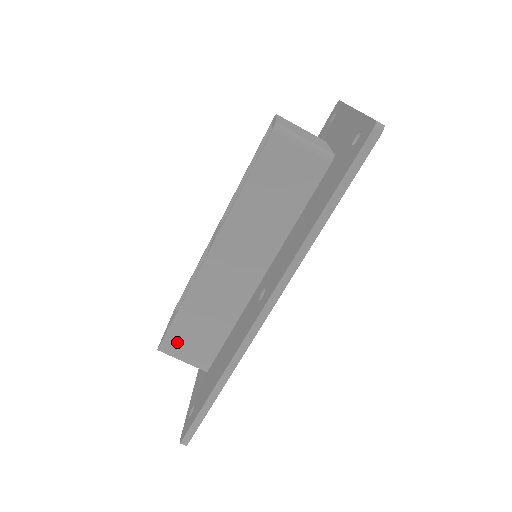
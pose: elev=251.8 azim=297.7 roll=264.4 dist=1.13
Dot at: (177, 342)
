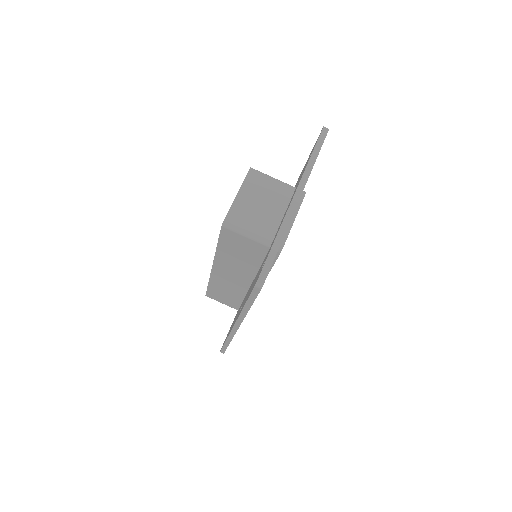
Dot at: (214, 296)
